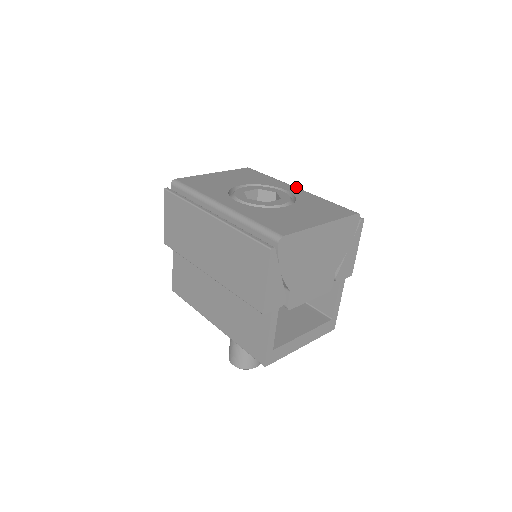
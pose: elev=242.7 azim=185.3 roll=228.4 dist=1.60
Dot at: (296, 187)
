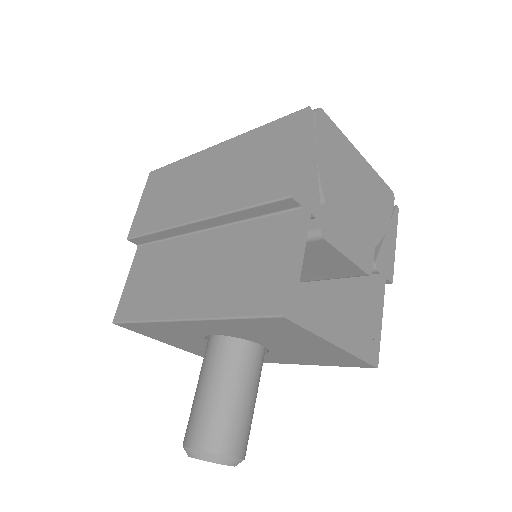
Dot at: occluded
